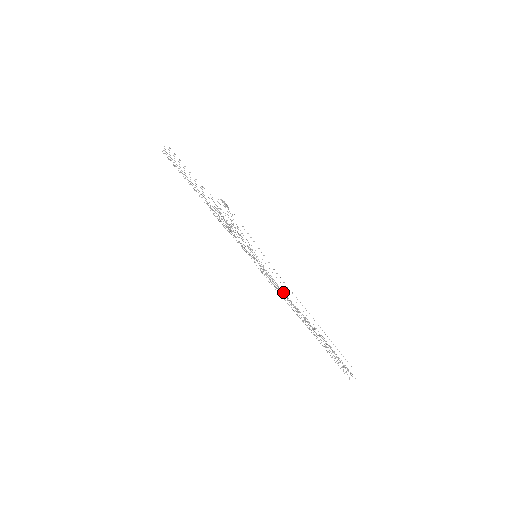
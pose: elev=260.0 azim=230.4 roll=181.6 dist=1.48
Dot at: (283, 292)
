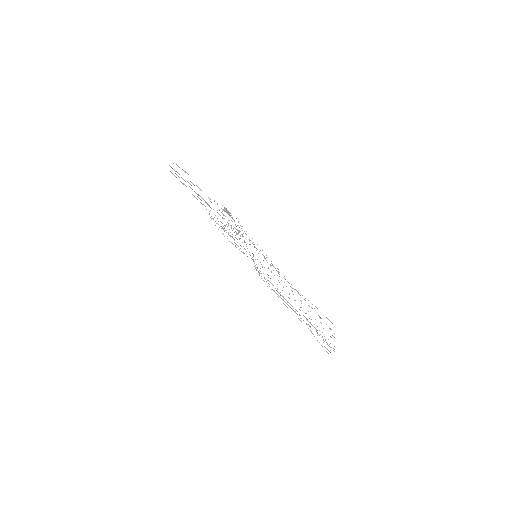
Dot at: occluded
